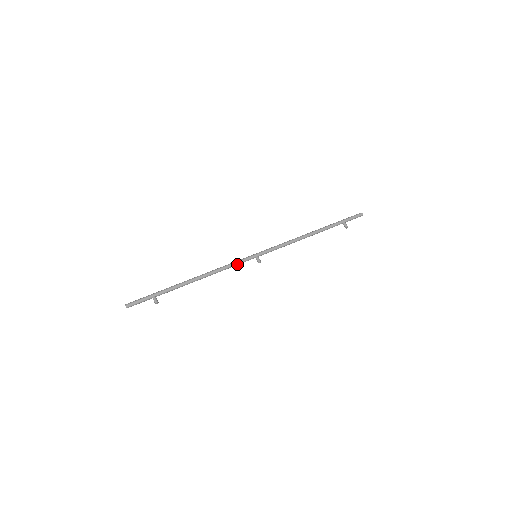
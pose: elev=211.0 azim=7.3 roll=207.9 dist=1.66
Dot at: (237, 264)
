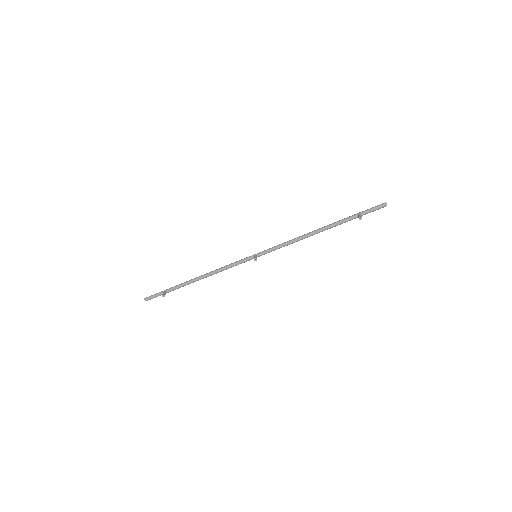
Dot at: (236, 264)
